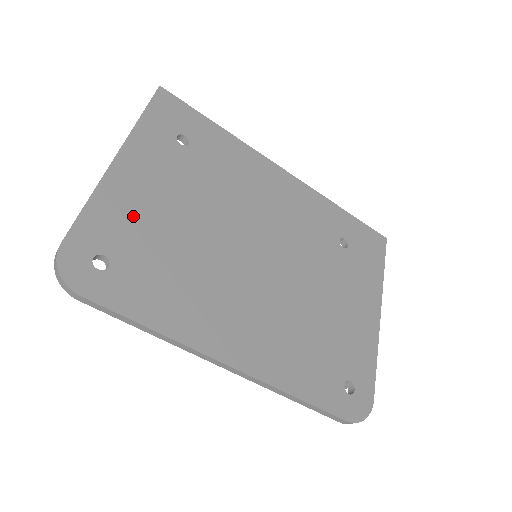
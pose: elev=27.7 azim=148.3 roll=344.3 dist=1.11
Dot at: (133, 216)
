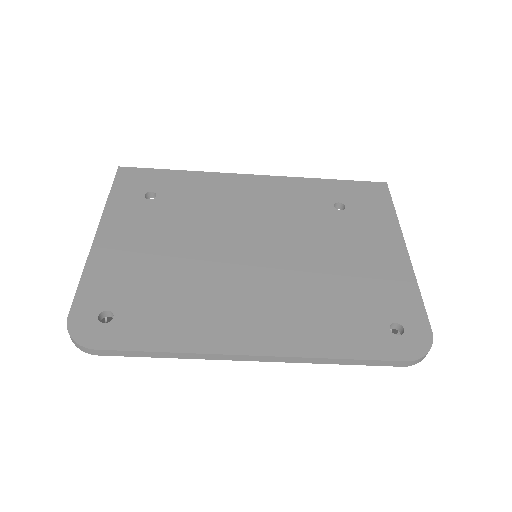
Dot at: (124, 271)
